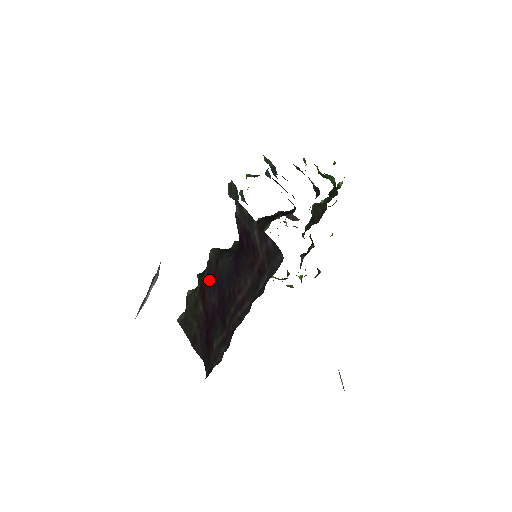
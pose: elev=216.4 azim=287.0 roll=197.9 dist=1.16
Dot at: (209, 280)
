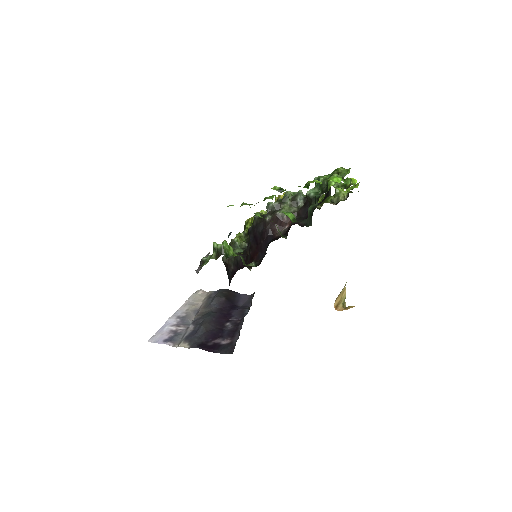
Dot at: occluded
